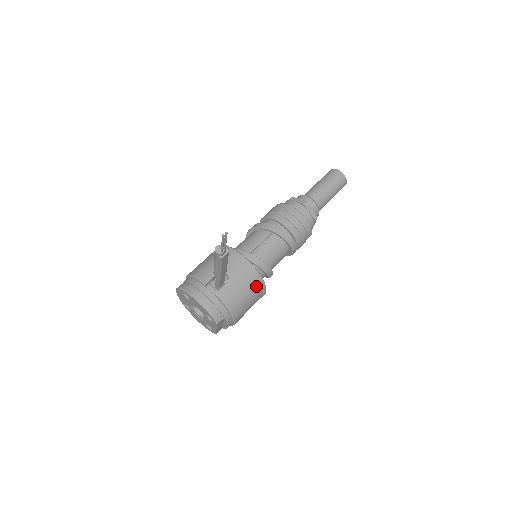
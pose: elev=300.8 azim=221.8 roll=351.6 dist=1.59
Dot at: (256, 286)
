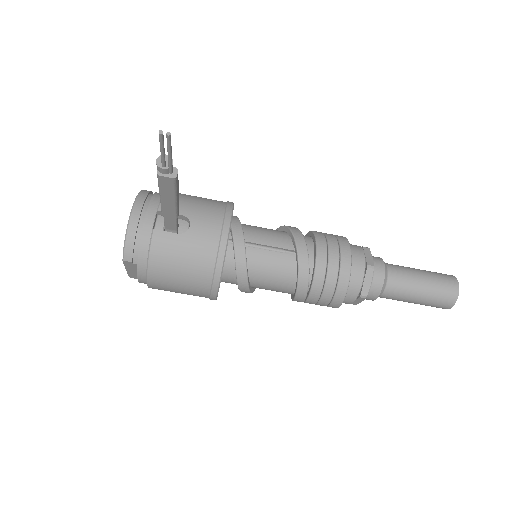
Dot at: (206, 275)
